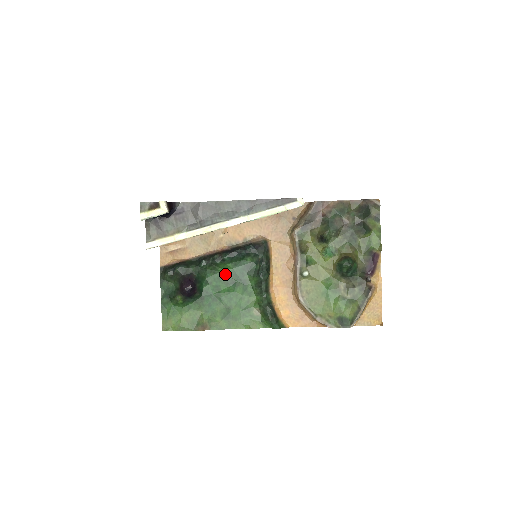
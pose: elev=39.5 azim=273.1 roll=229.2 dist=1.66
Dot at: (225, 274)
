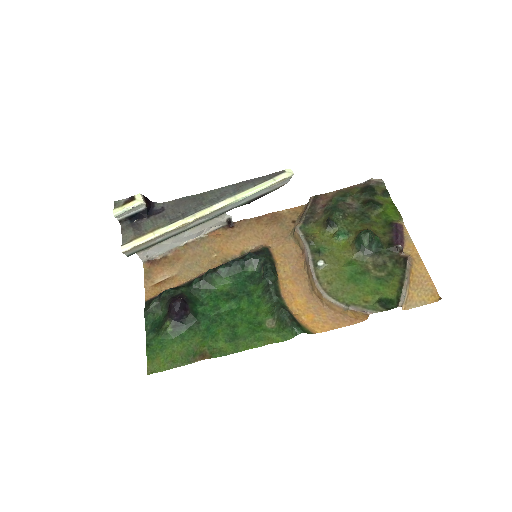
Dot at: (223, 291)
